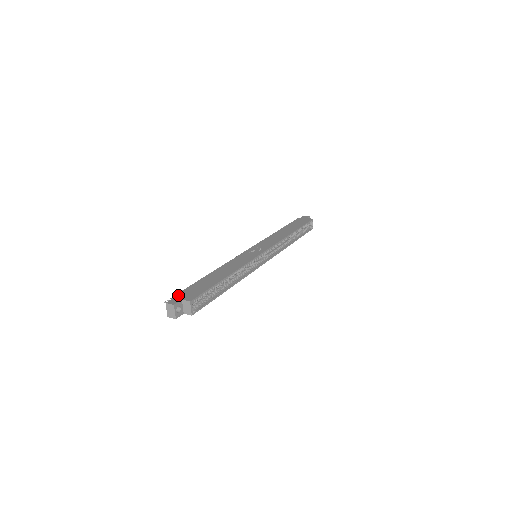
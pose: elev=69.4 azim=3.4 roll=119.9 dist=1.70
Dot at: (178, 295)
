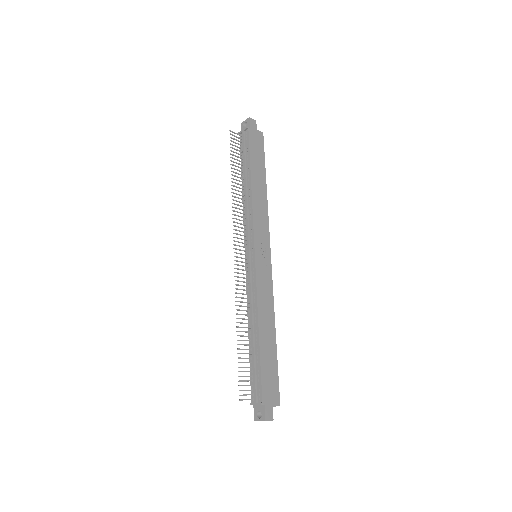
Dot at: (265, 400)
